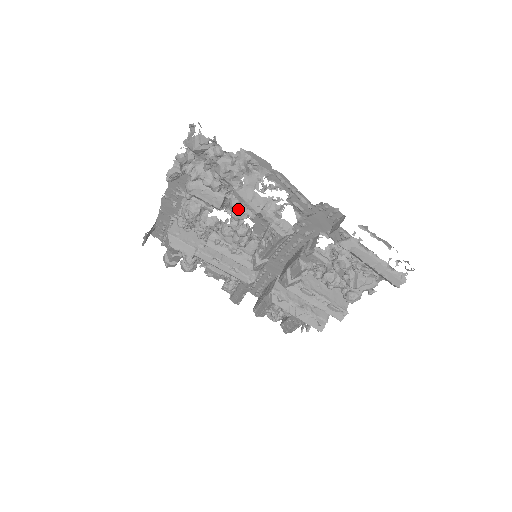
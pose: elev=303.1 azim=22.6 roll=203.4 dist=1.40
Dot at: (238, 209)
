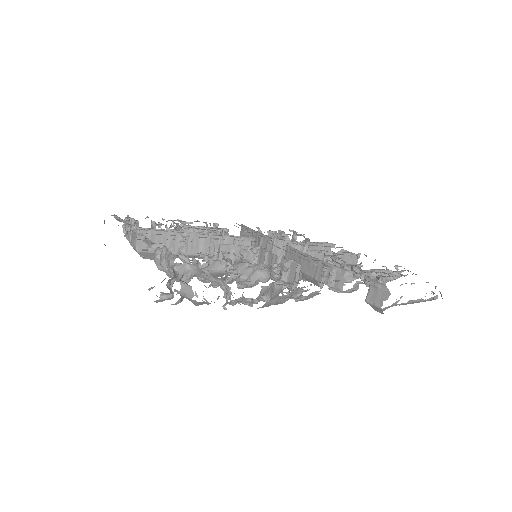
Dot at: (248, 281)
